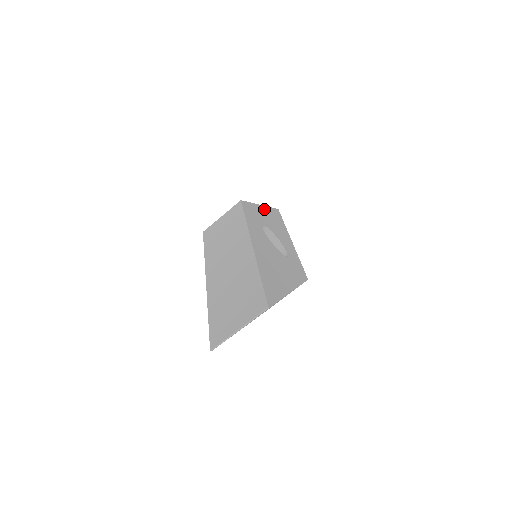
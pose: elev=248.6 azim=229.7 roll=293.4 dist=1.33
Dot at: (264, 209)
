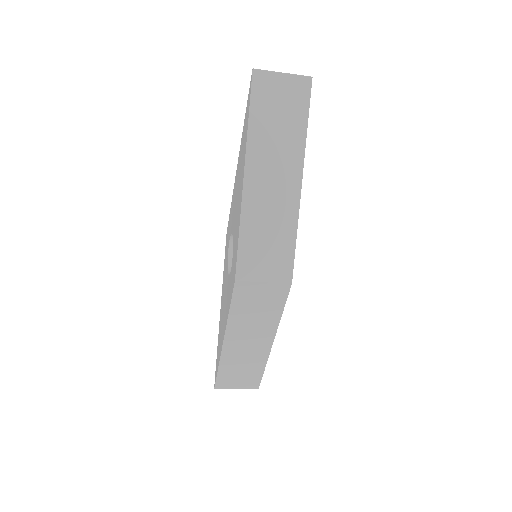
Dot at: (299, 192)
